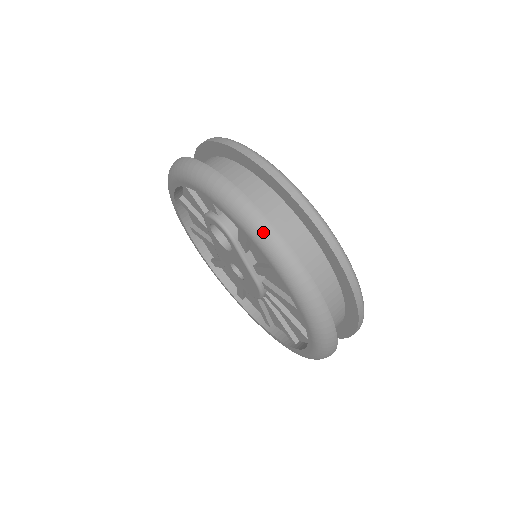
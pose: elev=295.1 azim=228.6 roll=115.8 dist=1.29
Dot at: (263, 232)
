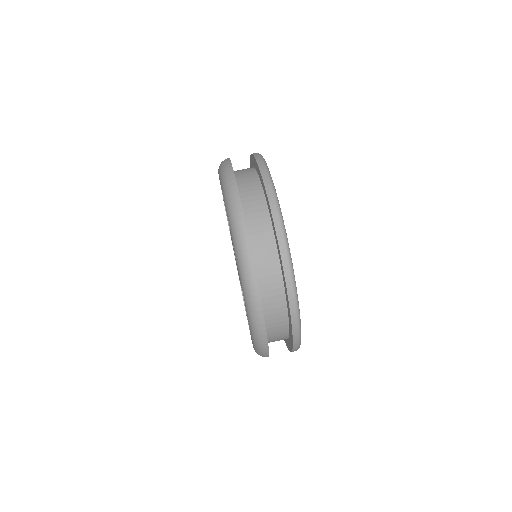
Dot at: (255, 317)
